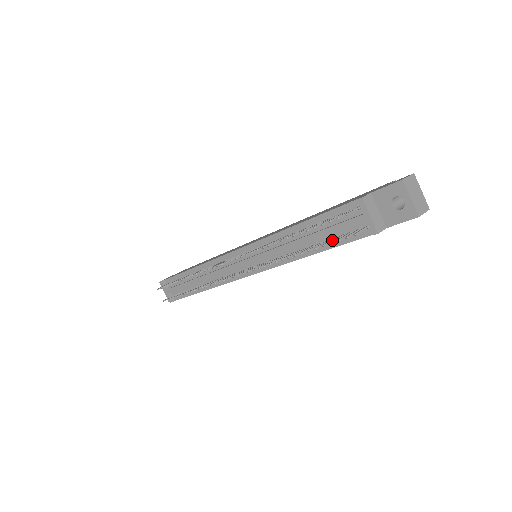
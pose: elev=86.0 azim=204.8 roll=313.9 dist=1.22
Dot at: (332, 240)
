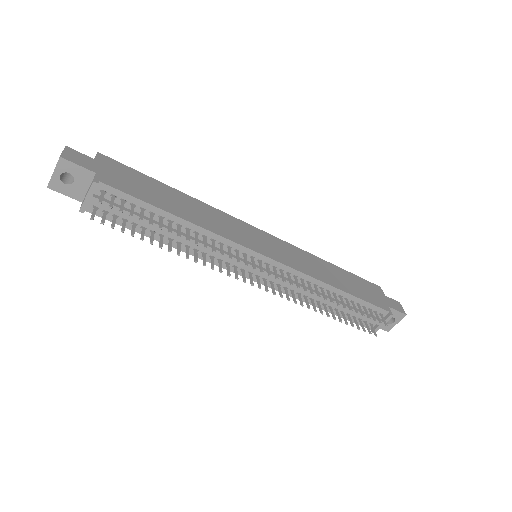
Dot at: (350, 318)
